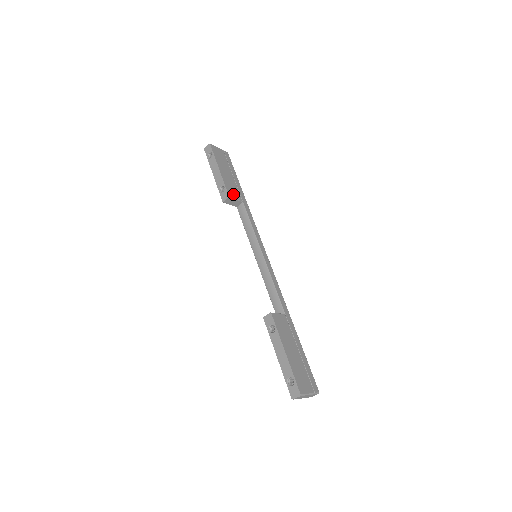
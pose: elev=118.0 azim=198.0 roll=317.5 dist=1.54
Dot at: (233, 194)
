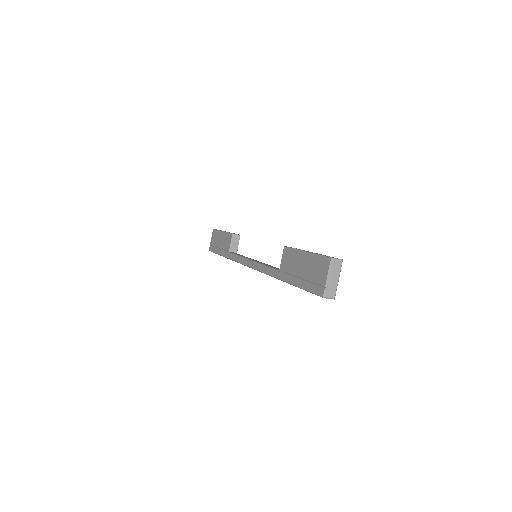
Dot at: occluded
